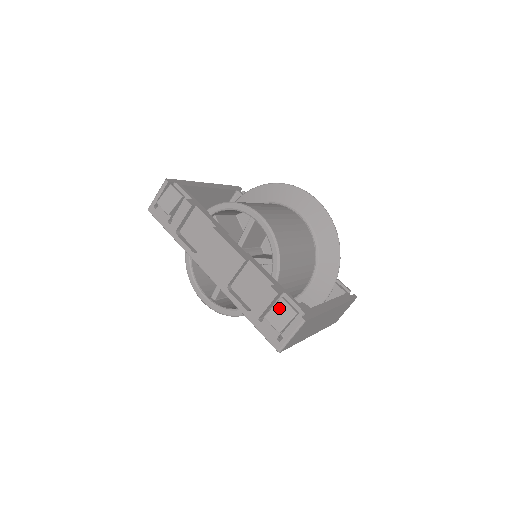
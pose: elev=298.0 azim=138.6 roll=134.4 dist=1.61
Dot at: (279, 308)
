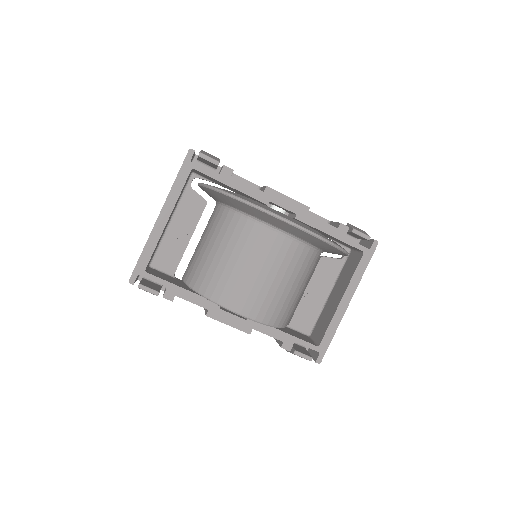
Dot at: occluded
